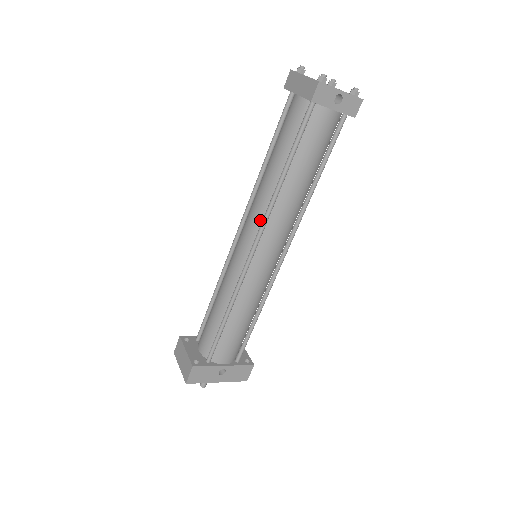
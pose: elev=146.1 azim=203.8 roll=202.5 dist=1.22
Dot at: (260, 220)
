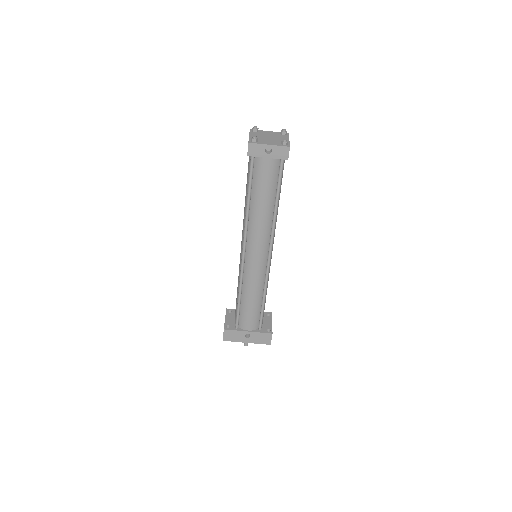
Dot at: occluded
